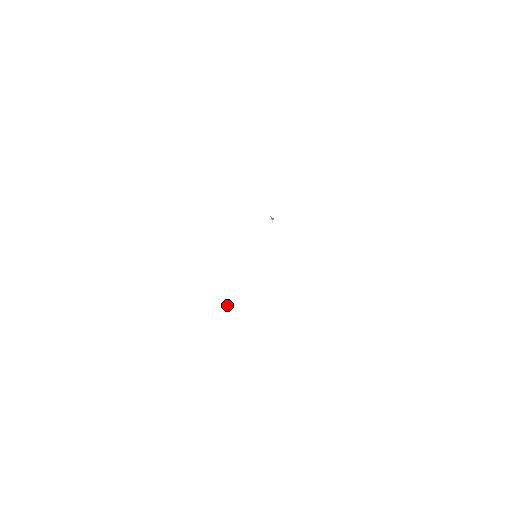
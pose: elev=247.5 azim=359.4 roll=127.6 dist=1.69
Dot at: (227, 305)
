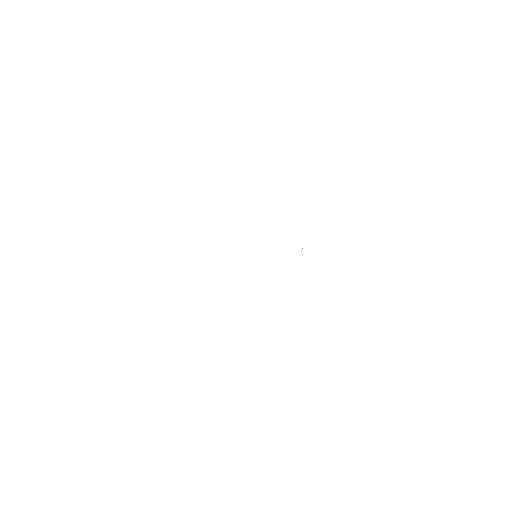
Dot at: occluded
